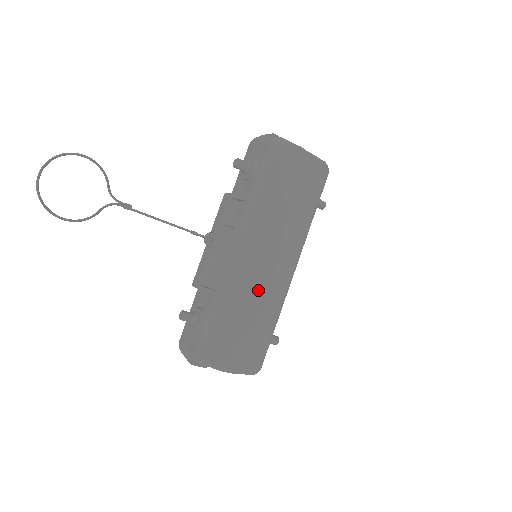
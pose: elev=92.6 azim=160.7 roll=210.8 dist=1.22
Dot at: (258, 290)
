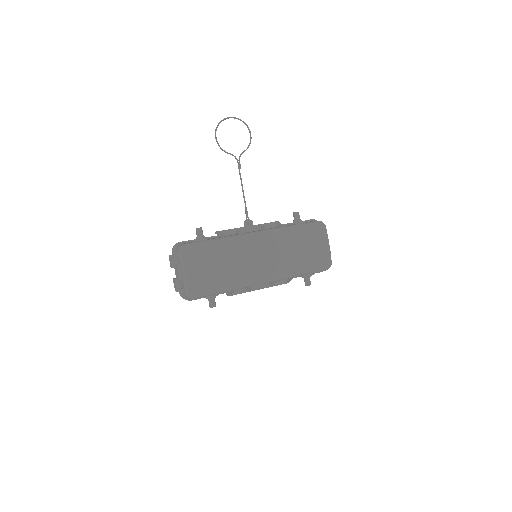
Dot at: (241, 262)
